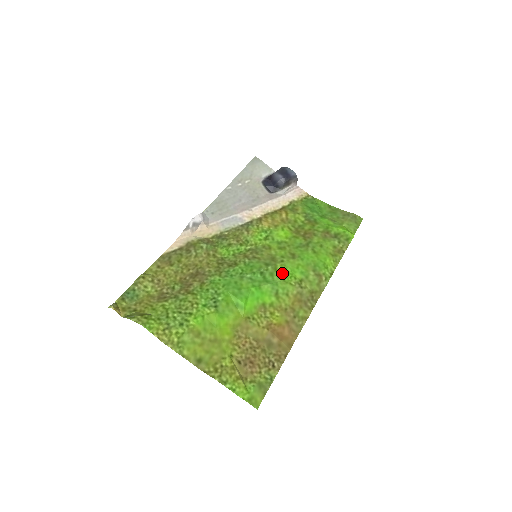
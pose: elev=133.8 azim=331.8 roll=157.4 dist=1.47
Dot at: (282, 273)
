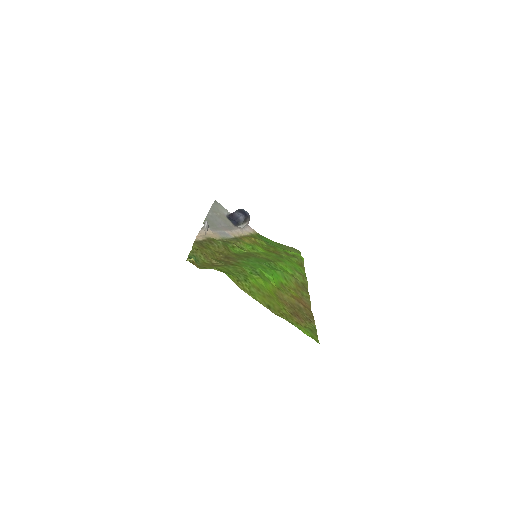
Dot at: (281, 267)
